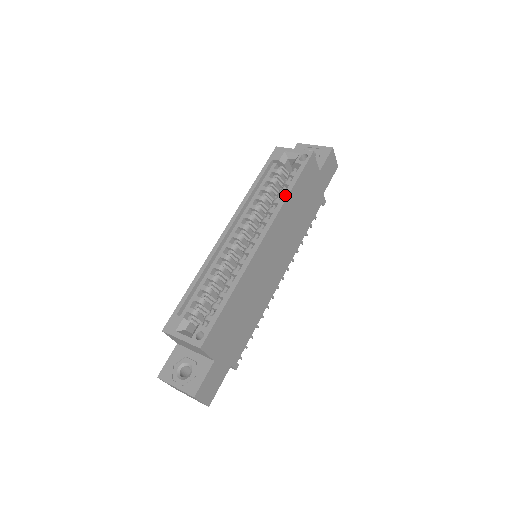
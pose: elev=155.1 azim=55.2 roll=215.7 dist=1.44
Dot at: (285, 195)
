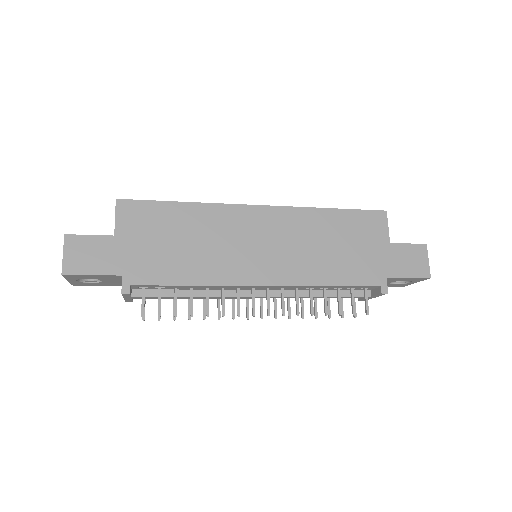
Dot at: (321, 209)
